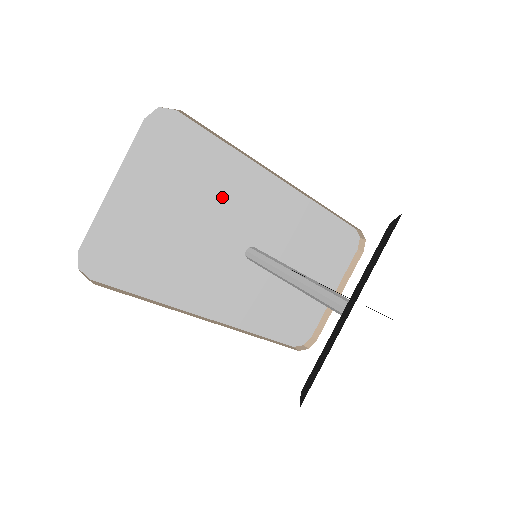
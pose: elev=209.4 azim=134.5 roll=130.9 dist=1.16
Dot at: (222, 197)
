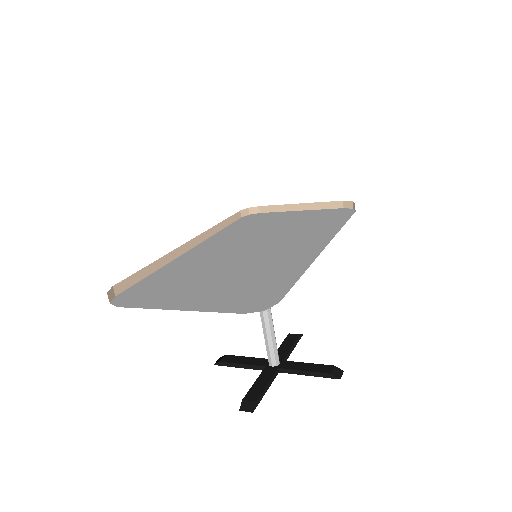
Dot at: occluded
